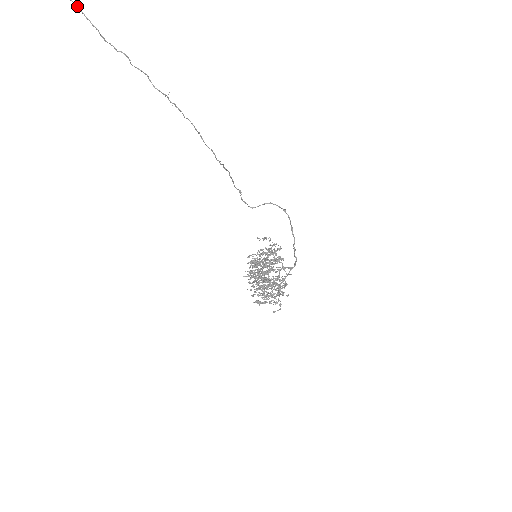
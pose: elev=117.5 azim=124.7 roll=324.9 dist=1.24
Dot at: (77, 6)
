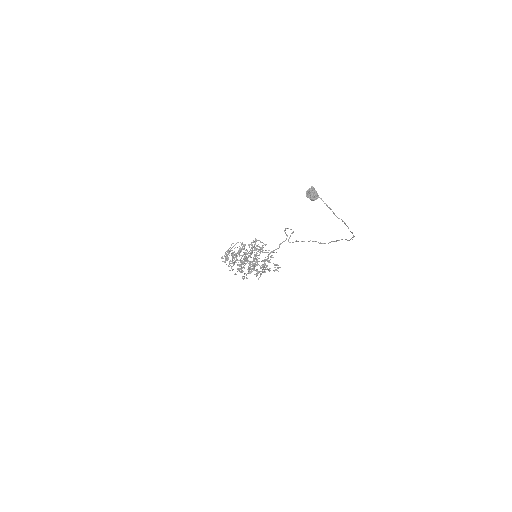
Dot at: (345, 223)
